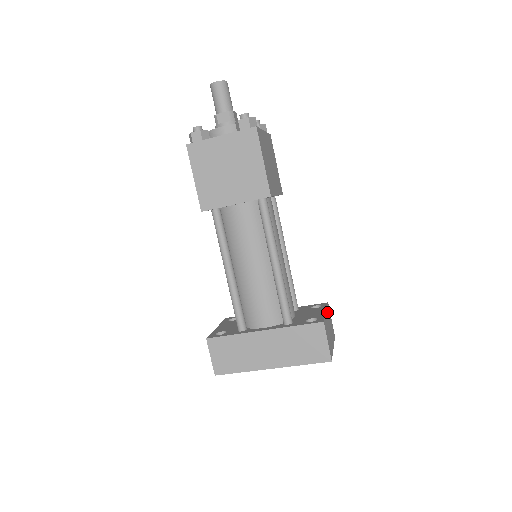
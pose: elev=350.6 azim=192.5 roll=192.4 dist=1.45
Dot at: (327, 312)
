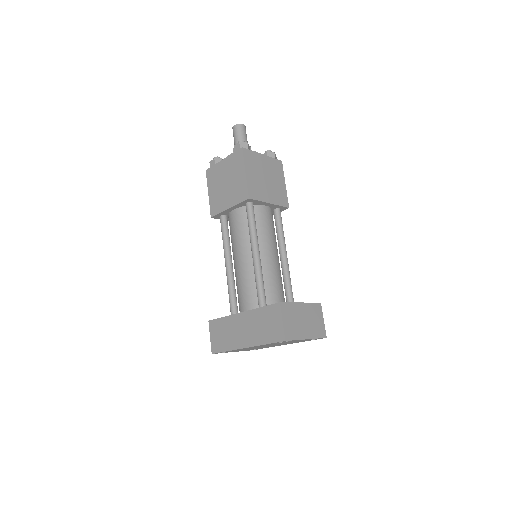
Dot at: (307, 306)
